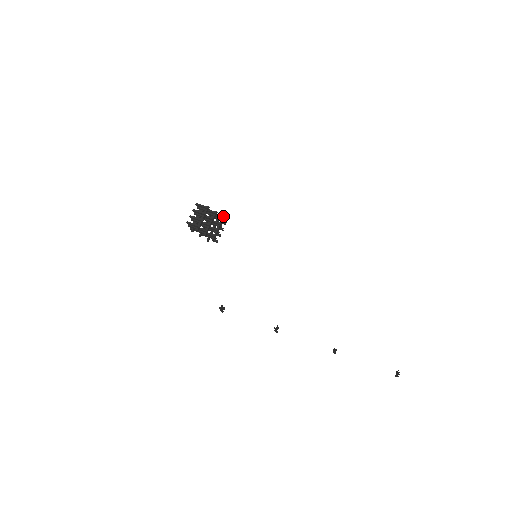
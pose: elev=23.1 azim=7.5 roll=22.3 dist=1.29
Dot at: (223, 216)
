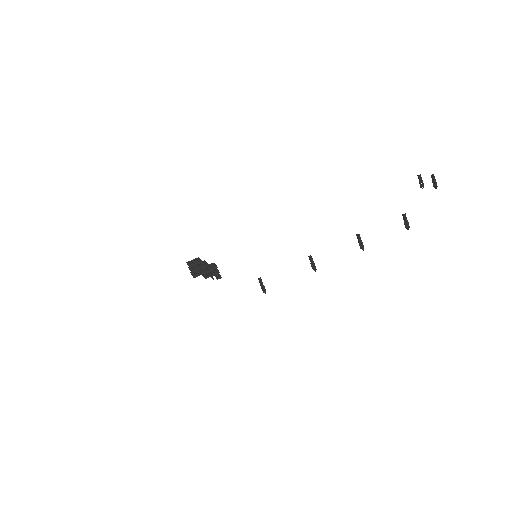
Dot at: occluded
